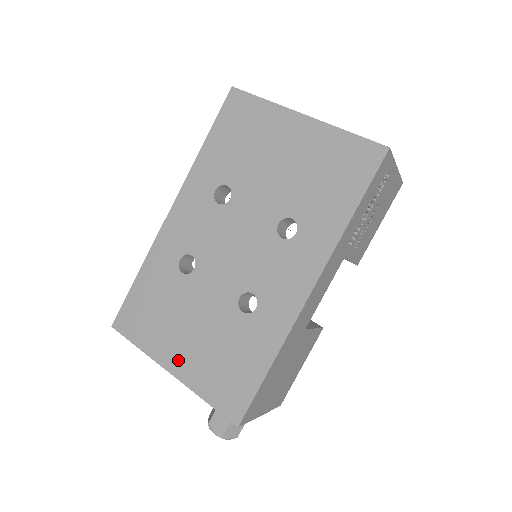
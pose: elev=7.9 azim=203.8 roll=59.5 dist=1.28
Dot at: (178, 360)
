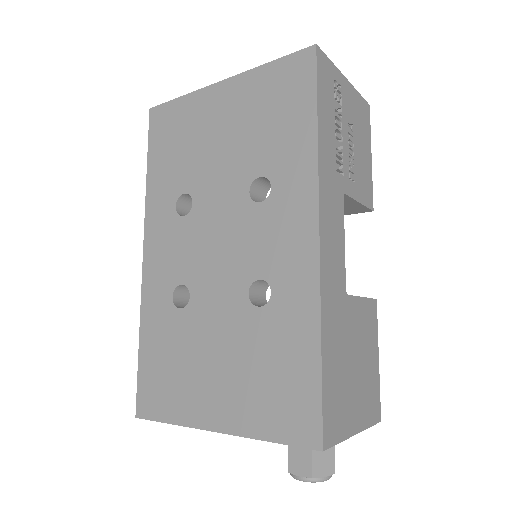
Dot at: (218, 410)
